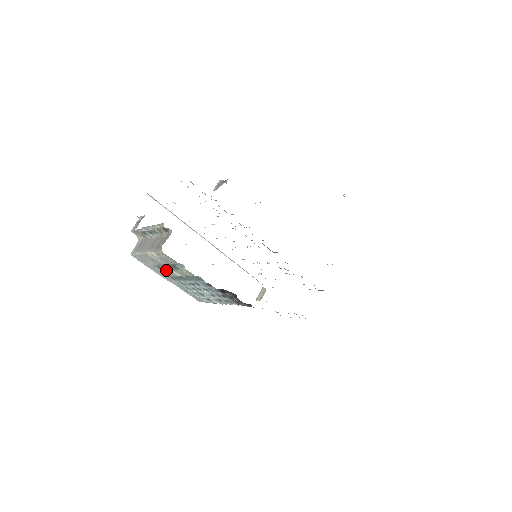
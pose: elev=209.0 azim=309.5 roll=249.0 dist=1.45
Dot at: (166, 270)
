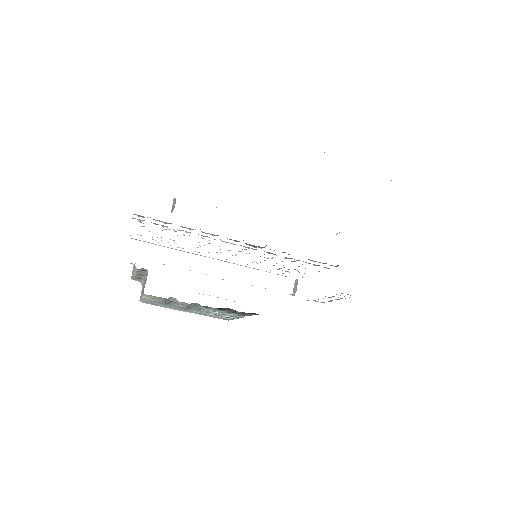
Dot at: (172, 305)
